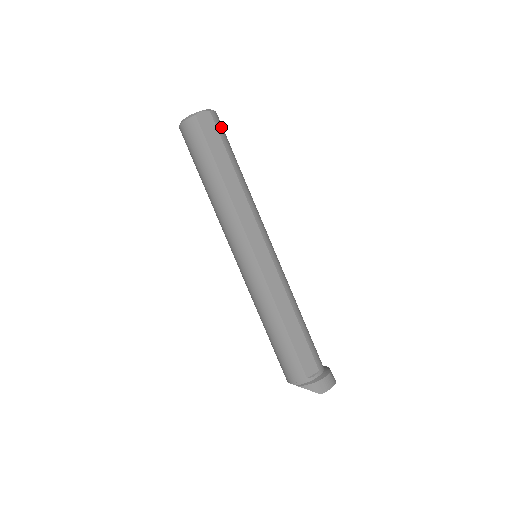
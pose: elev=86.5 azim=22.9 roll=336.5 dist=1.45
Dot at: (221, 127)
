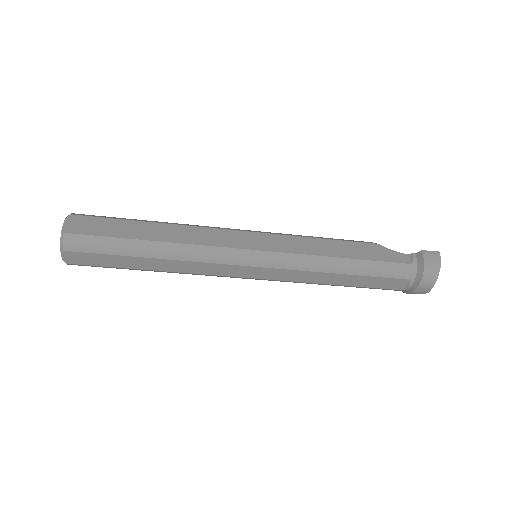
Dot at: (87, 242)
